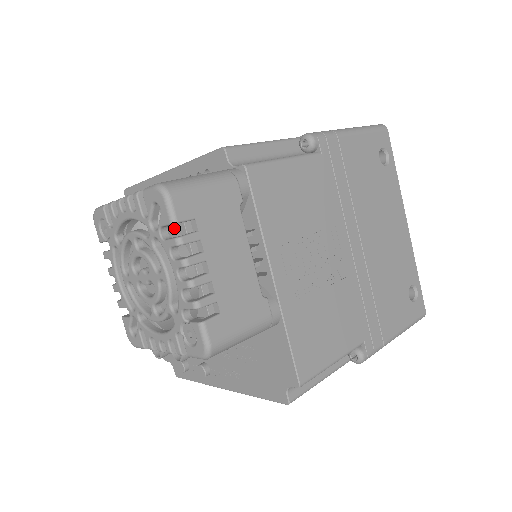
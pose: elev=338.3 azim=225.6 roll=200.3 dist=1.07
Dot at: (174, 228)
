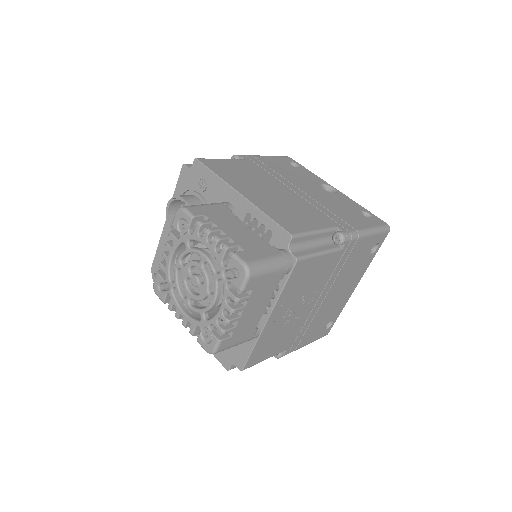
Dot at: (232, 269)
